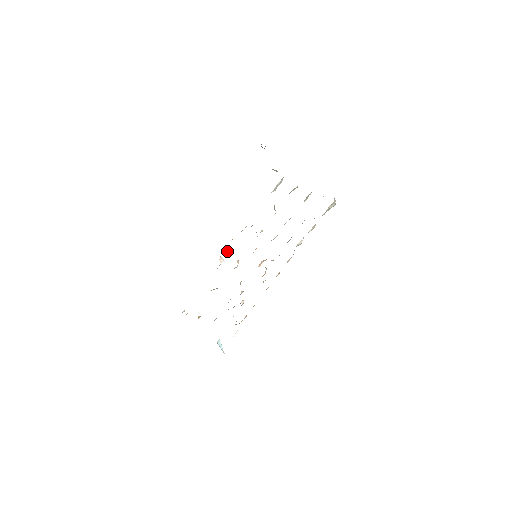
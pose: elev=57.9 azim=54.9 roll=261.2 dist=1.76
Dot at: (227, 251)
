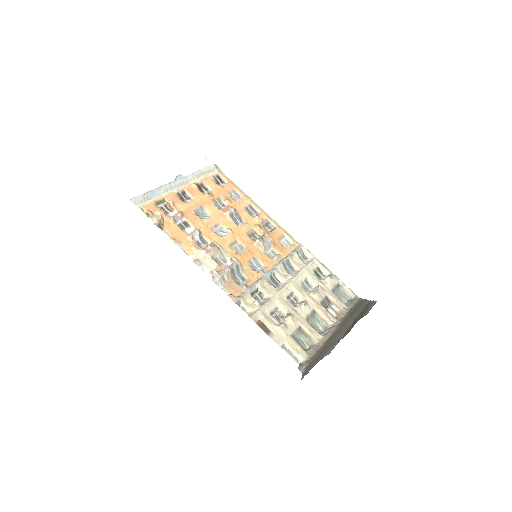
Dot at: (223, 281)
